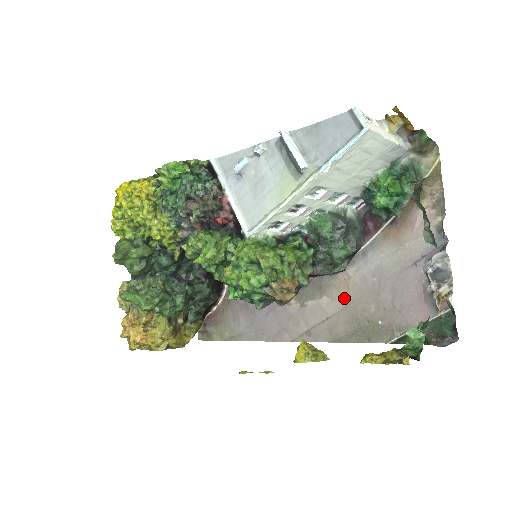
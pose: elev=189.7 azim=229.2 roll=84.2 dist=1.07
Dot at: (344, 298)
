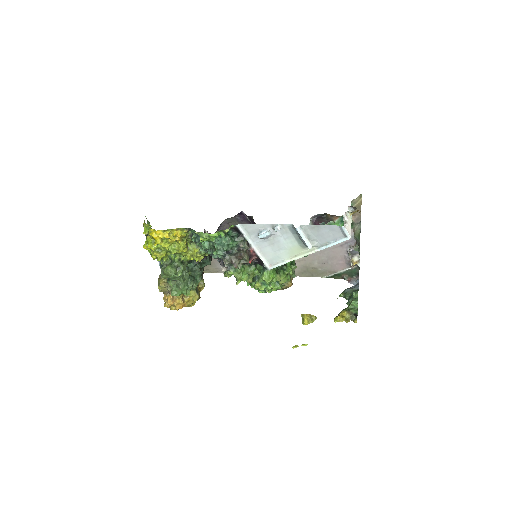
Dot at: occluded
